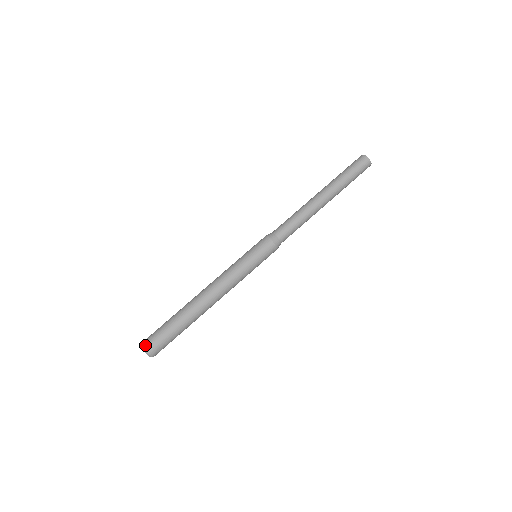
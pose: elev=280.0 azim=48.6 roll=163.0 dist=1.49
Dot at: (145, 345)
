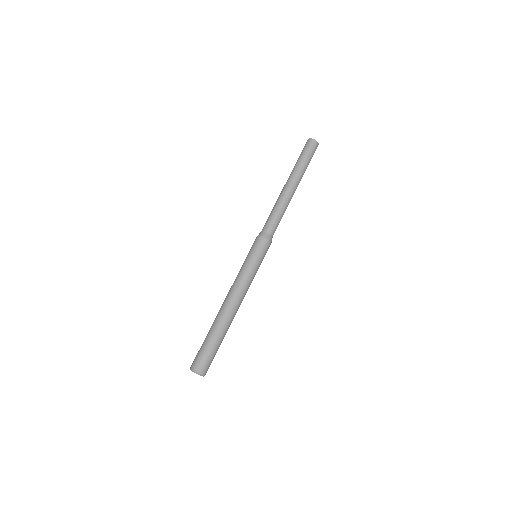
Dot at: (197, 369)
